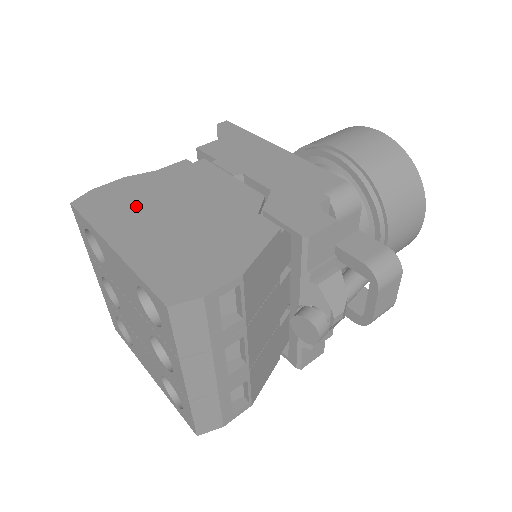
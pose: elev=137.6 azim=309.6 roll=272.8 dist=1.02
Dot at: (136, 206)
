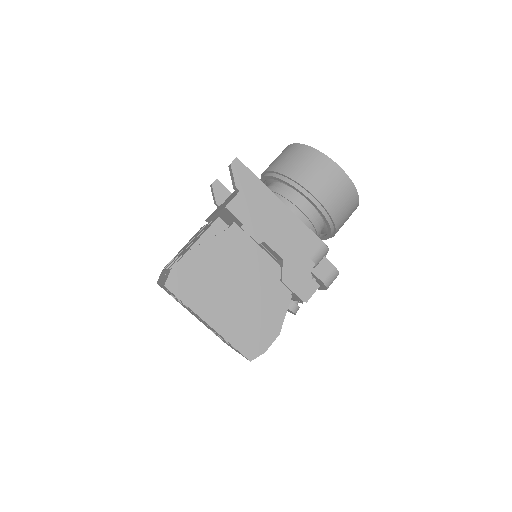
Dot at: (208, 285)
